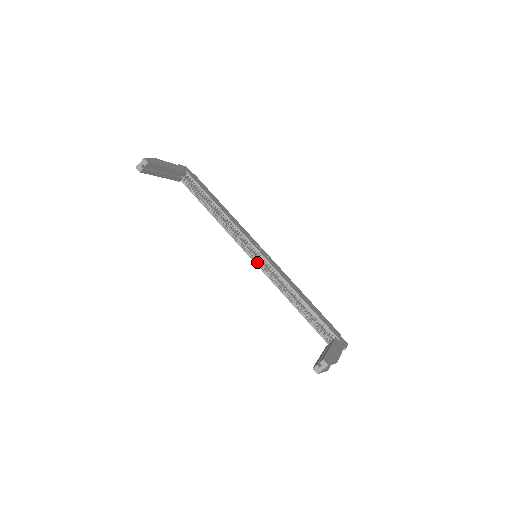
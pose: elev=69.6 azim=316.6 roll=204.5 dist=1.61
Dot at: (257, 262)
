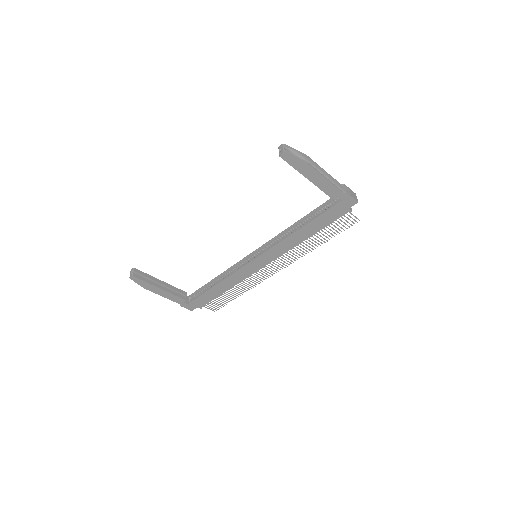
Dot at: (259, 256)
